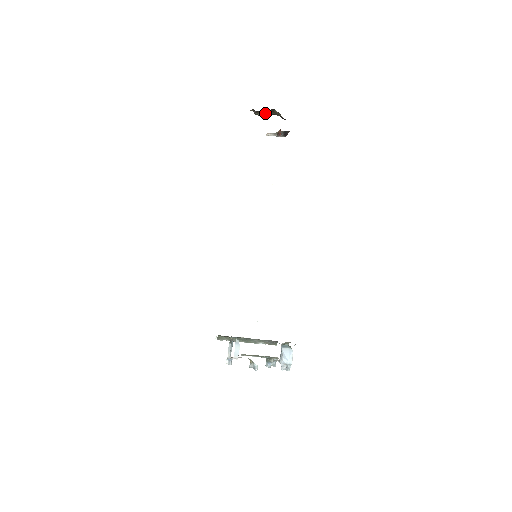
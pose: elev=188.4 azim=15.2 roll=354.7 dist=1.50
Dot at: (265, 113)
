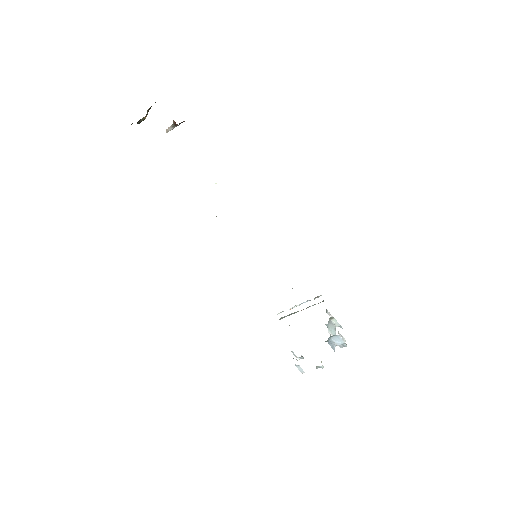
Dot at: (145, 116)
